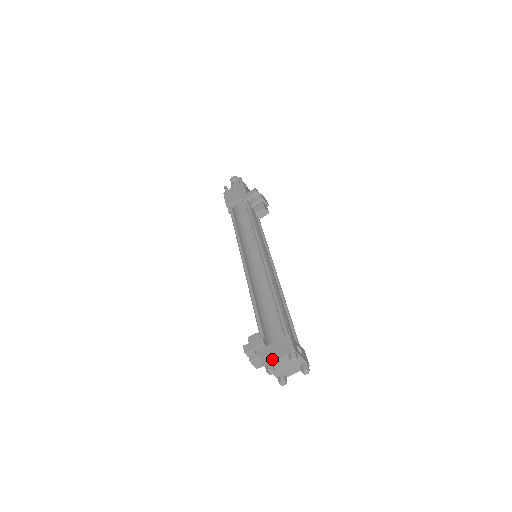
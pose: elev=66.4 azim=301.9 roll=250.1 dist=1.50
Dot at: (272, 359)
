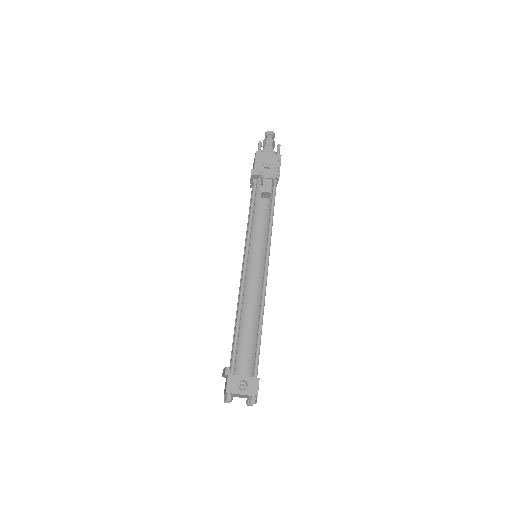
Dot at: (224, 393)
